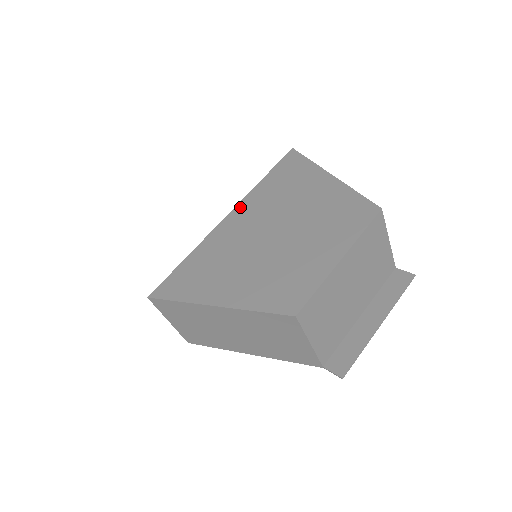
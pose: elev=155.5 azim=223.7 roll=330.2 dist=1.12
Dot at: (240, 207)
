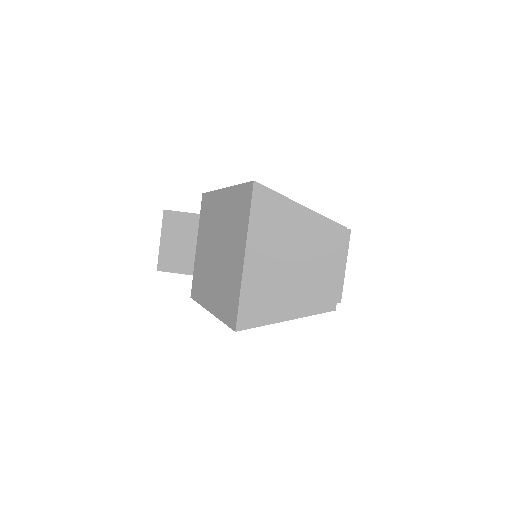
Dot at: (250, 247)
